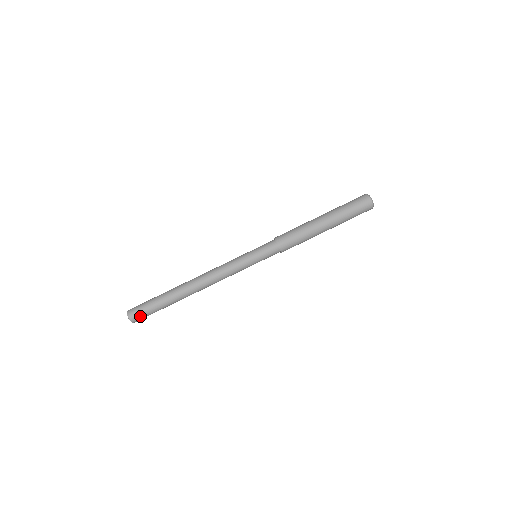
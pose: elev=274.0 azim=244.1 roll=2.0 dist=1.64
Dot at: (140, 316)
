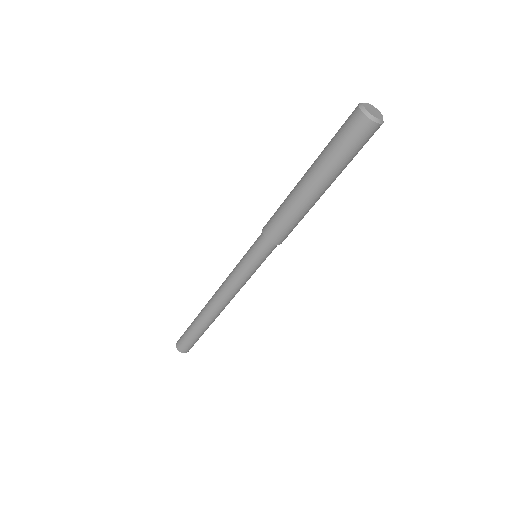
Dot at: (187, 347)
